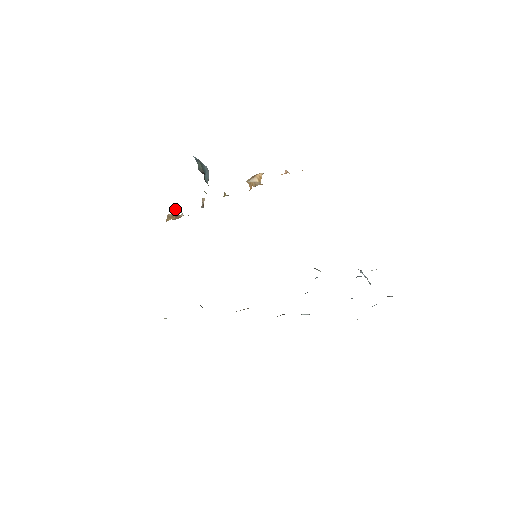
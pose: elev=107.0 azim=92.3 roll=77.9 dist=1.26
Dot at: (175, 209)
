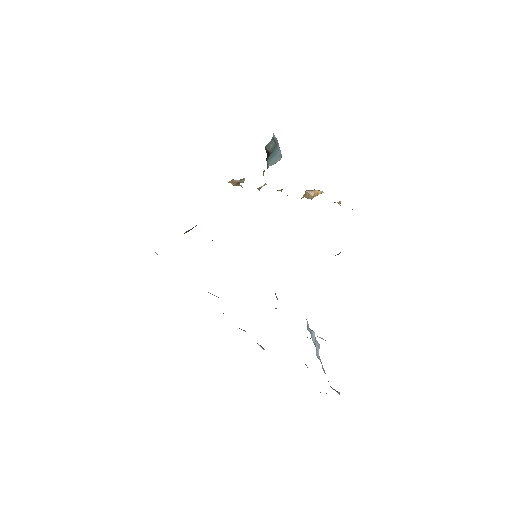
Dot at: occluded
